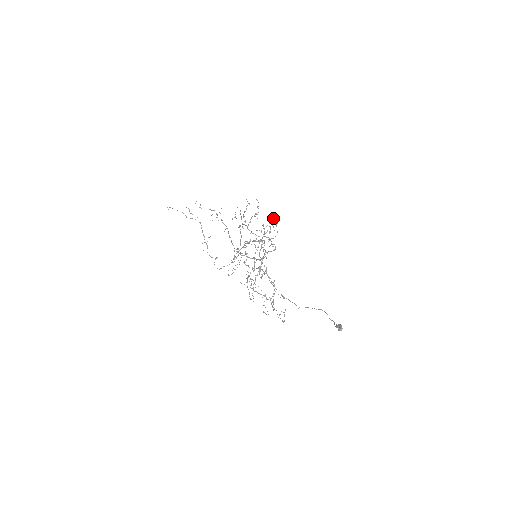
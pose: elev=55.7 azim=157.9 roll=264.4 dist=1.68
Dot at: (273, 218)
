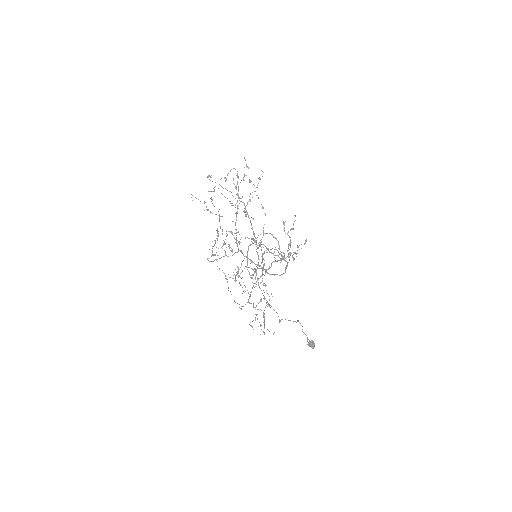
Dot at: occluded
